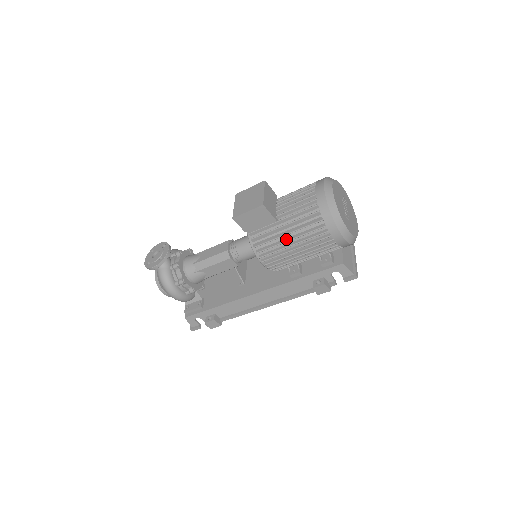
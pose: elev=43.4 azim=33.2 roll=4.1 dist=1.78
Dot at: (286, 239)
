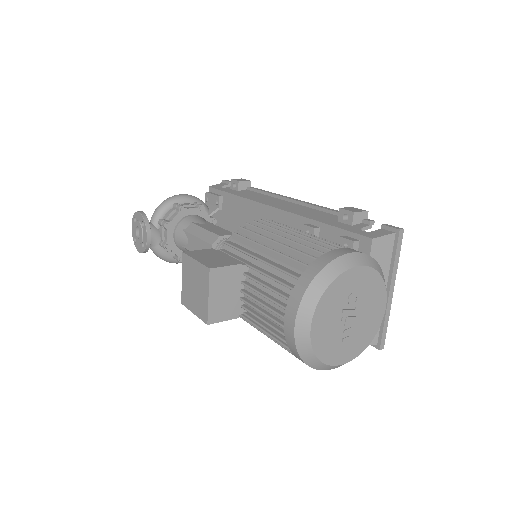
Dot at: occluded
